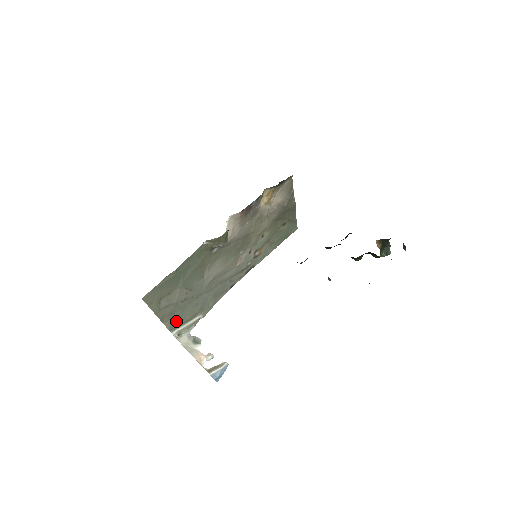
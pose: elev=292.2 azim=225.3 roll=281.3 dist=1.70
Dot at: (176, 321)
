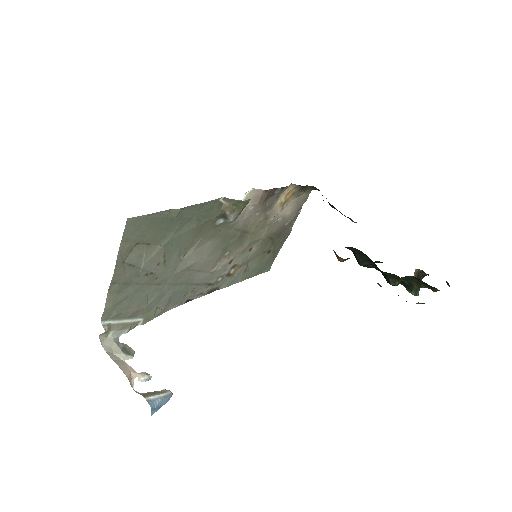
Dot at: (119, 304)
